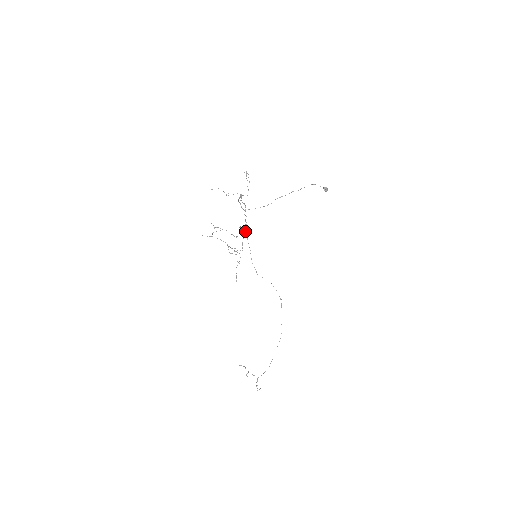
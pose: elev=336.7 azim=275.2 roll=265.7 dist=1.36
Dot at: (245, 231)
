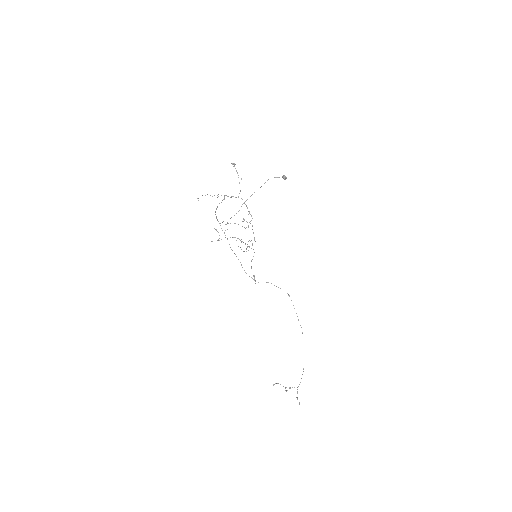
Dot at: occluded
